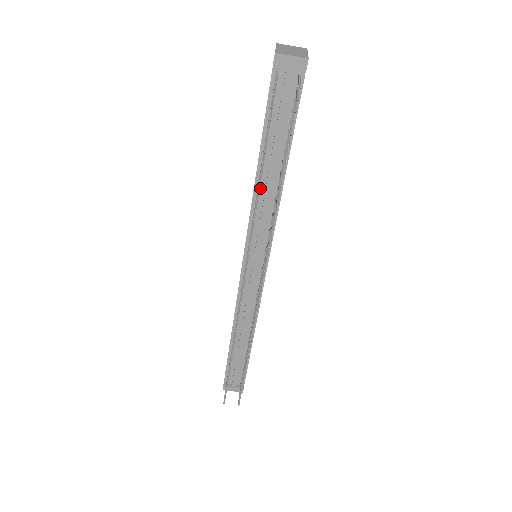
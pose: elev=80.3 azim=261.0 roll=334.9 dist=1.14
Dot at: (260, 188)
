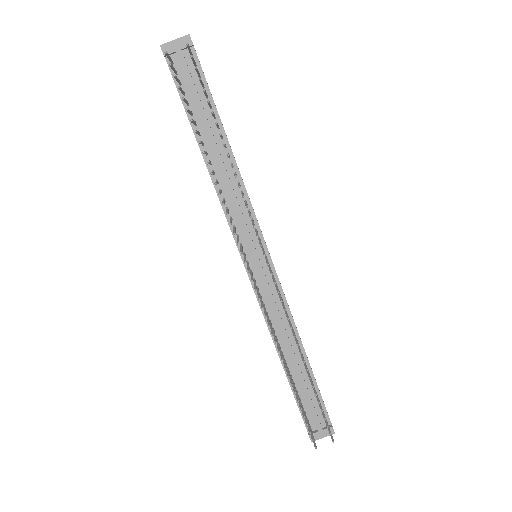
Dot at: (216, 175)
